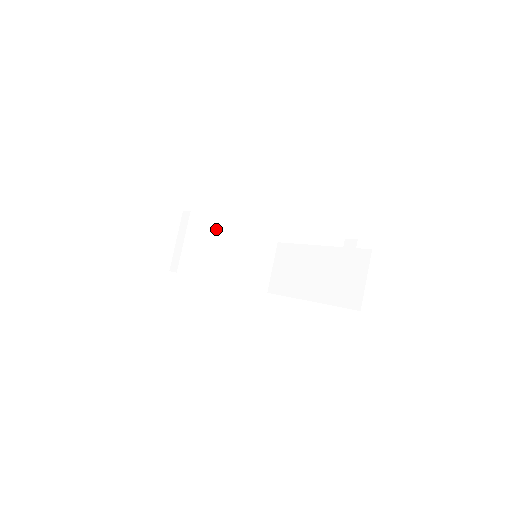
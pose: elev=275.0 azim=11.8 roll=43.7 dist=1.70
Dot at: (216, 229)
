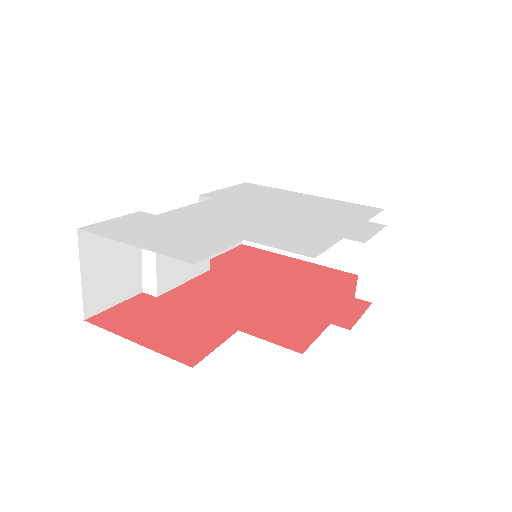
Dot at: occluded
